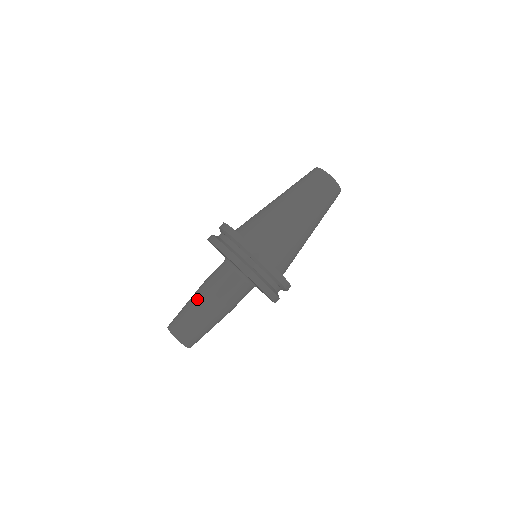
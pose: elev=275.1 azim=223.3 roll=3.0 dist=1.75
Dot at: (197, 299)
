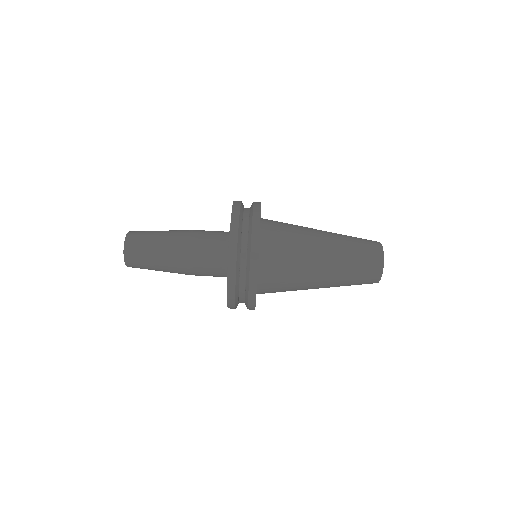
Dot at: (175, 233)
